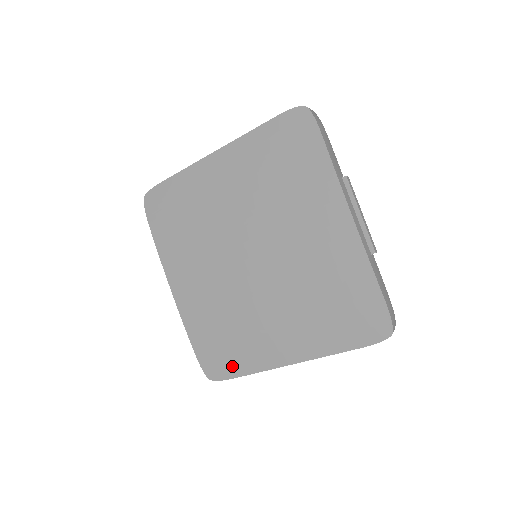
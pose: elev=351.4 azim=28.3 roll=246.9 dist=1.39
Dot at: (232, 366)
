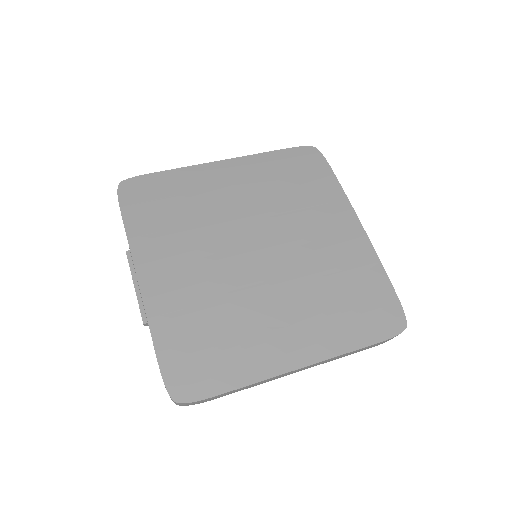
Dot at: (217, 377)
